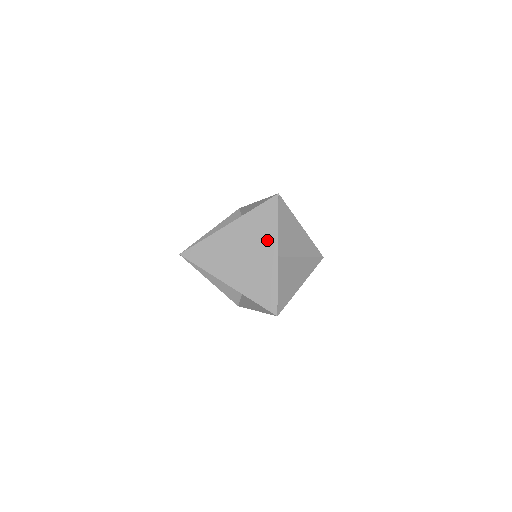
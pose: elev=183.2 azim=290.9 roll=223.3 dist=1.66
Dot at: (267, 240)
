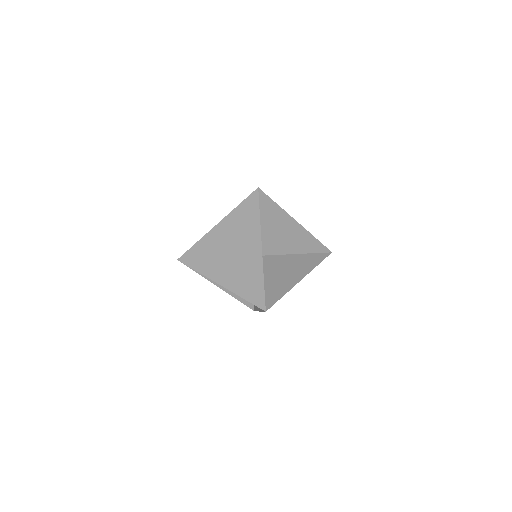
Dot at: (251, 235)
